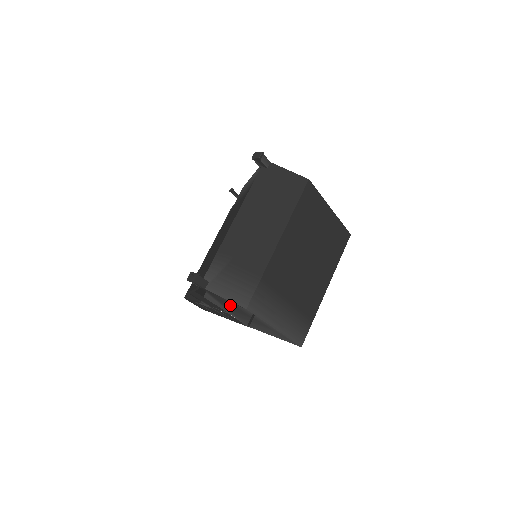
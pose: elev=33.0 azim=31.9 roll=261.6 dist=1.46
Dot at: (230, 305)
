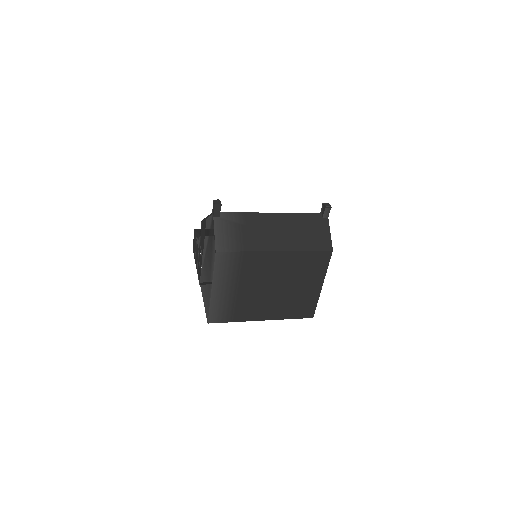
Dot at: (211, 244)
